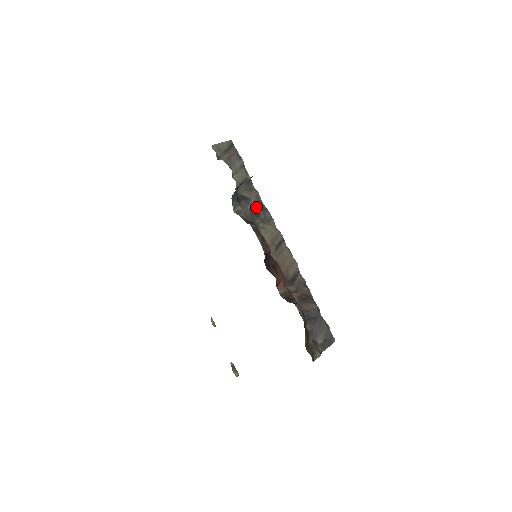
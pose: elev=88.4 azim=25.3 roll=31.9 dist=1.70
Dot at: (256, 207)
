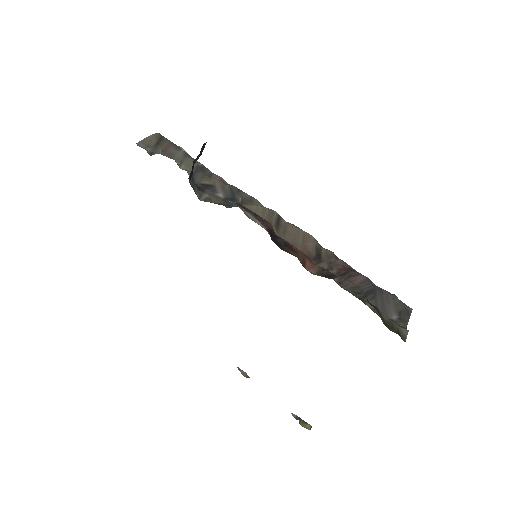
Dot at: (226, 192)
